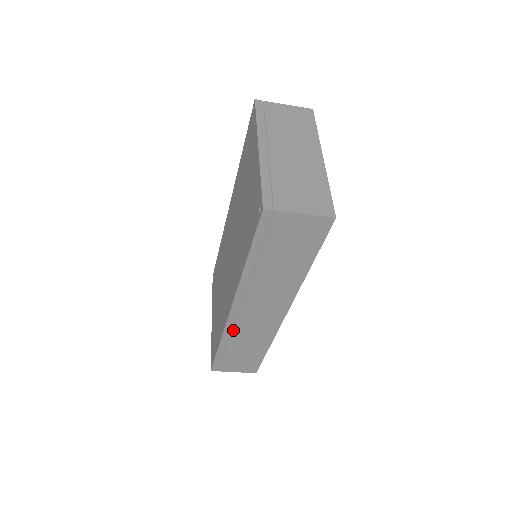
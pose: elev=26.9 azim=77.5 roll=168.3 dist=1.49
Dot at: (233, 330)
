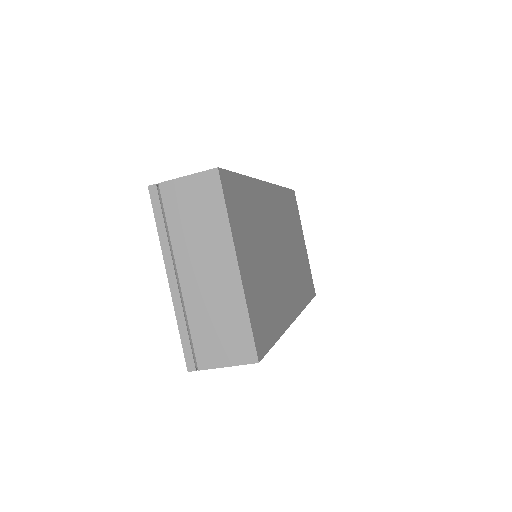
Dot at: occluded
